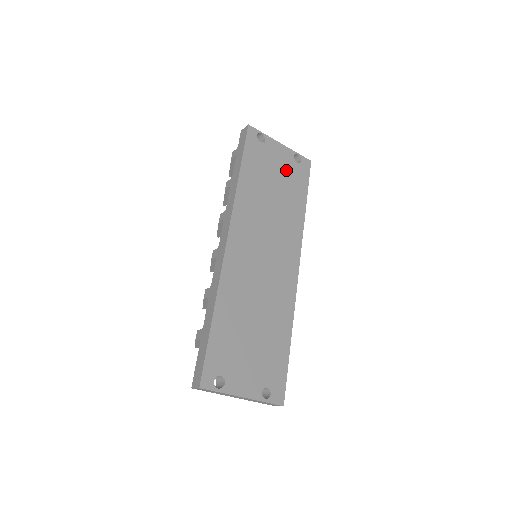
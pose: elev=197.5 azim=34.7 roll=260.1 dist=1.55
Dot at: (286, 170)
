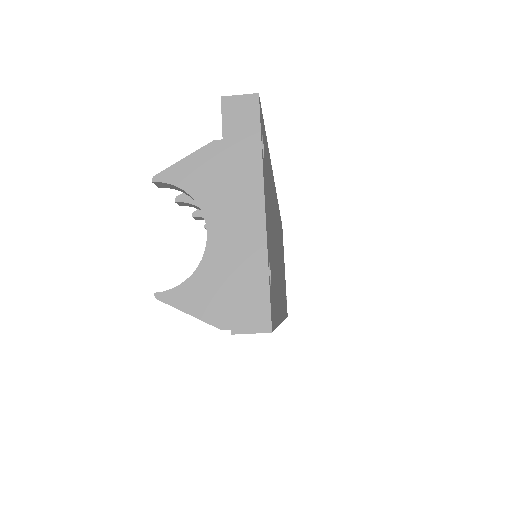
Dot at: occluded
